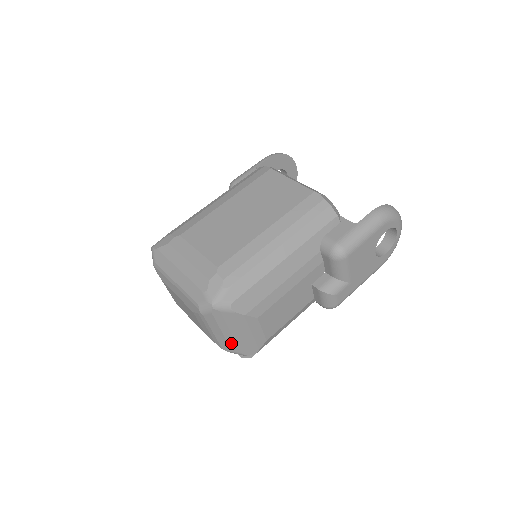
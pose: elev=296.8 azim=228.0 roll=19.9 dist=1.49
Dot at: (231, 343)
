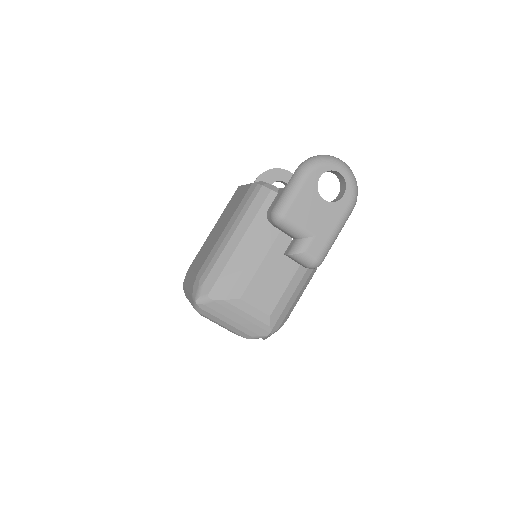
Dot at: (242, 329)
